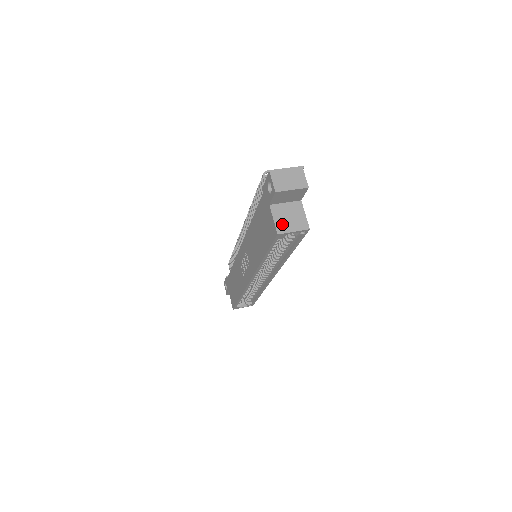
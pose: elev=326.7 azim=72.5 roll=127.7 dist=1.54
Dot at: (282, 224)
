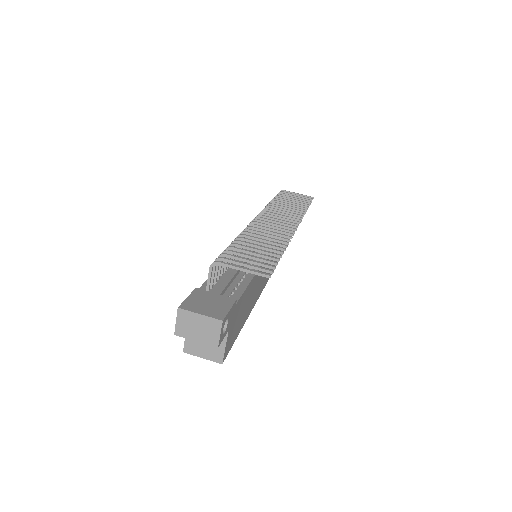
Dot at: (193, 345)
